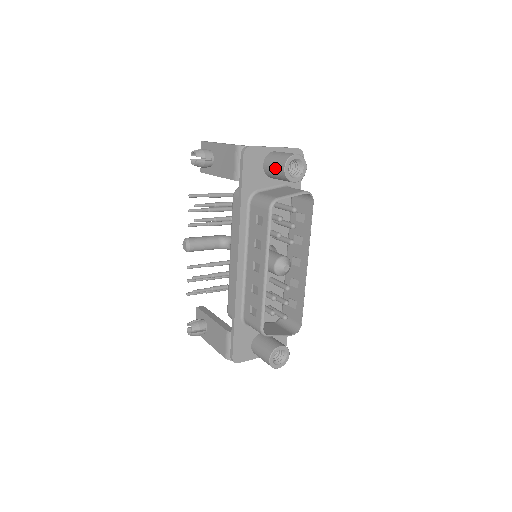
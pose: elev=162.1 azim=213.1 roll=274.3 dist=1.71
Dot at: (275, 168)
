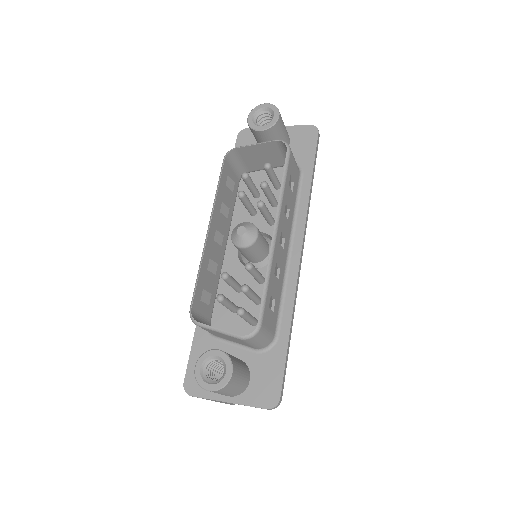
Dot at: occluded
